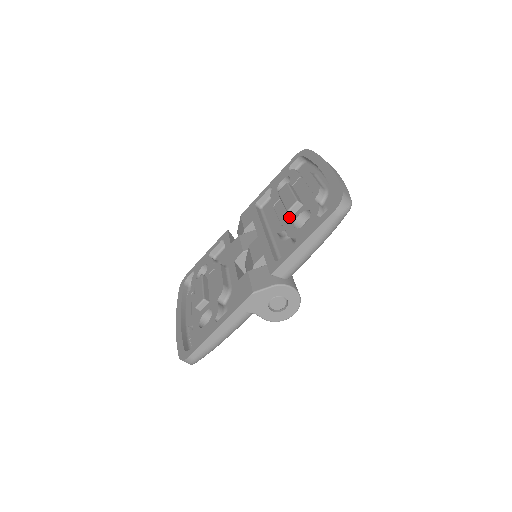
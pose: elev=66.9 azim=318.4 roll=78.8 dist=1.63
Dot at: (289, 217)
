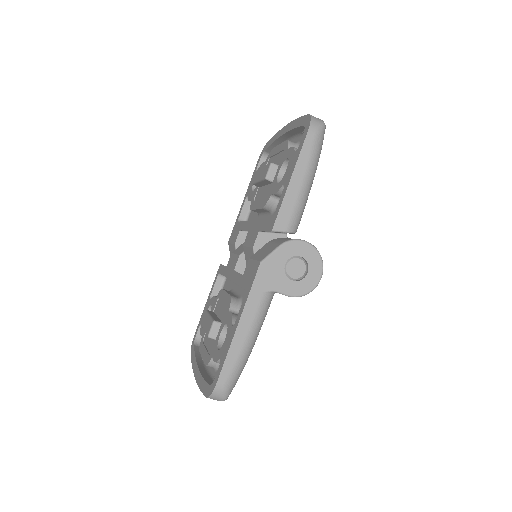
Dot at: (270, 186)
